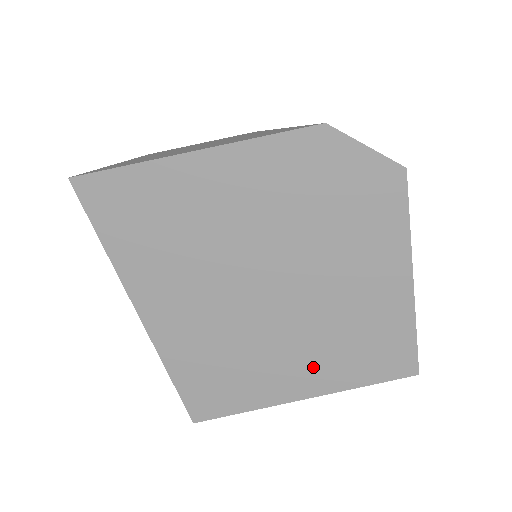
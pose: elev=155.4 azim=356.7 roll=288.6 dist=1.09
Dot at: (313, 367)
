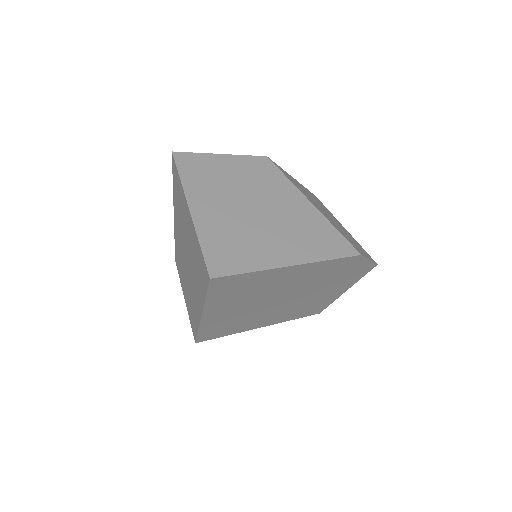
Dot at: (277, 318)
